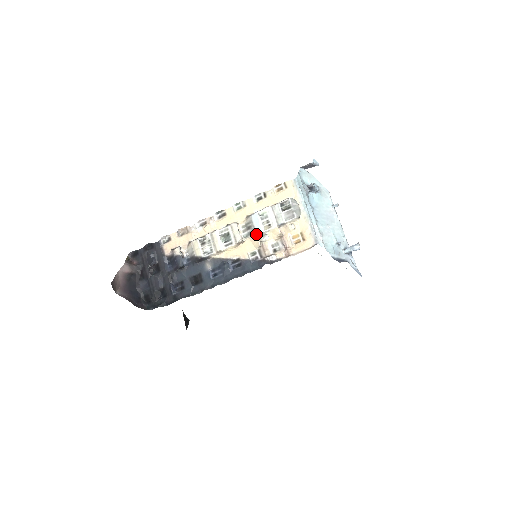
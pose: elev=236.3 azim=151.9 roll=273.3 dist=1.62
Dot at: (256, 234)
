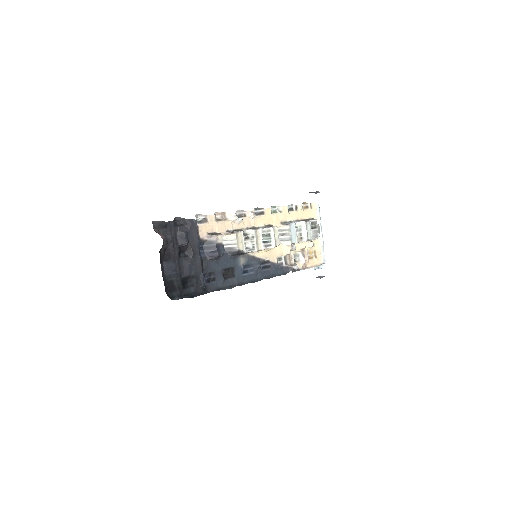
Dot at: (292, 243)
